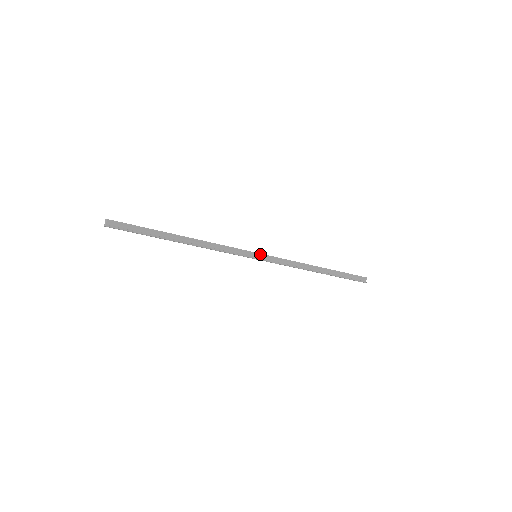
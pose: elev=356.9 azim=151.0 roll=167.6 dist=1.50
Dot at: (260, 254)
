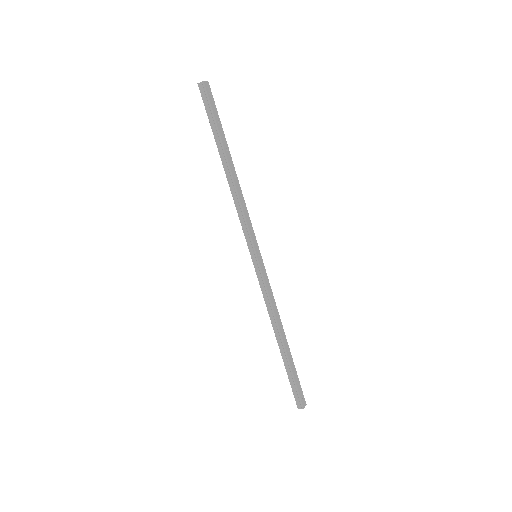
Dot at: (257, 259)
